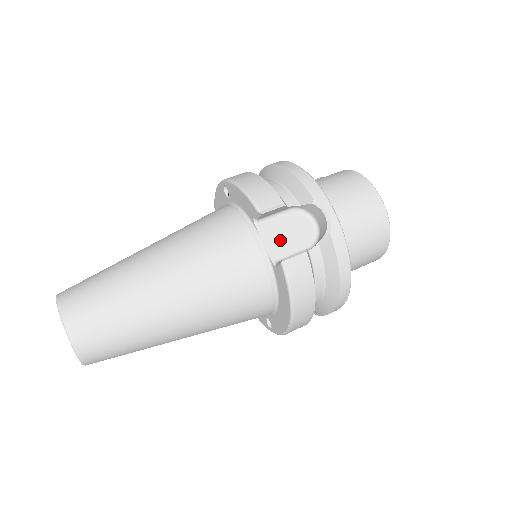
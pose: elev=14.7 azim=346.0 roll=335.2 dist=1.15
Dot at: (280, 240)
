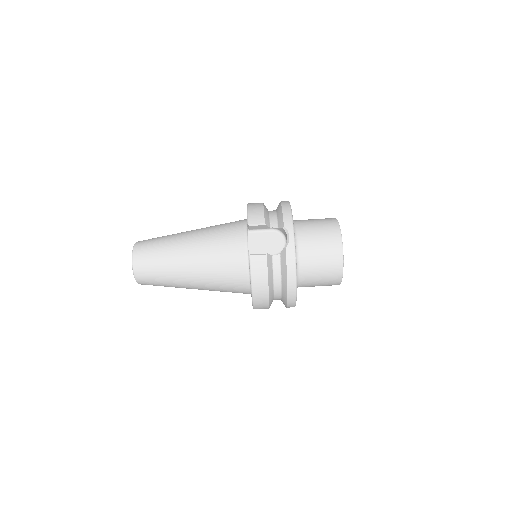
Dot at: (259, 245)
